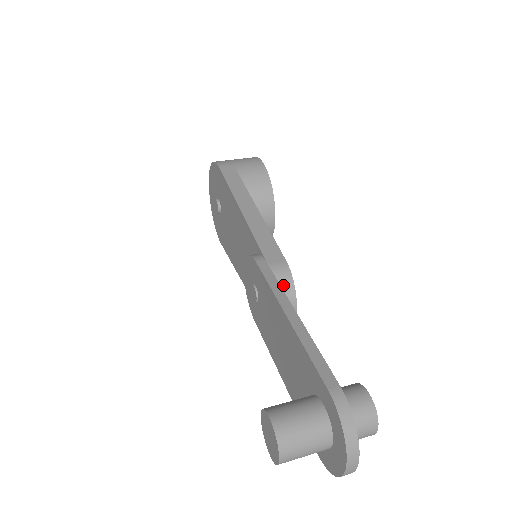
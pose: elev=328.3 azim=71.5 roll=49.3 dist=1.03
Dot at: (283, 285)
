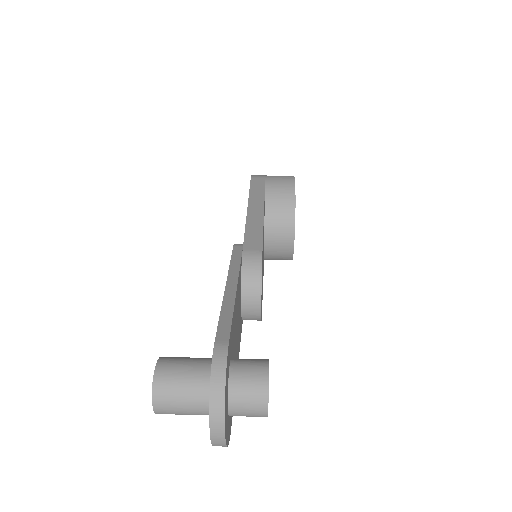
Dot at: (250, 270)
